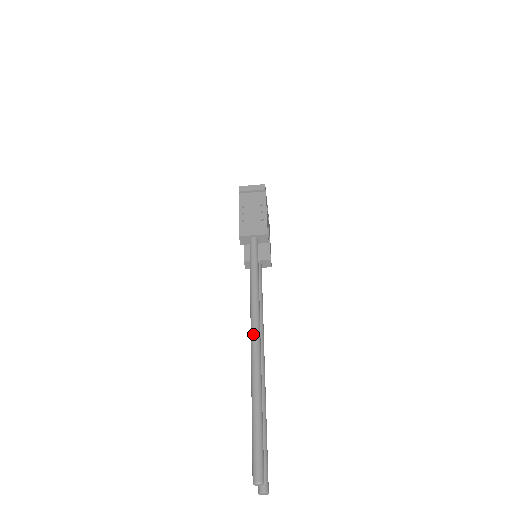
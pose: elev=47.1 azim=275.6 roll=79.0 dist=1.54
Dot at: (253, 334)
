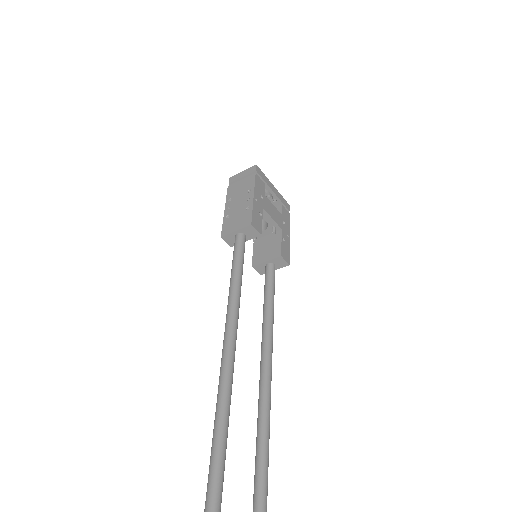
Dot at: (221, 361)
